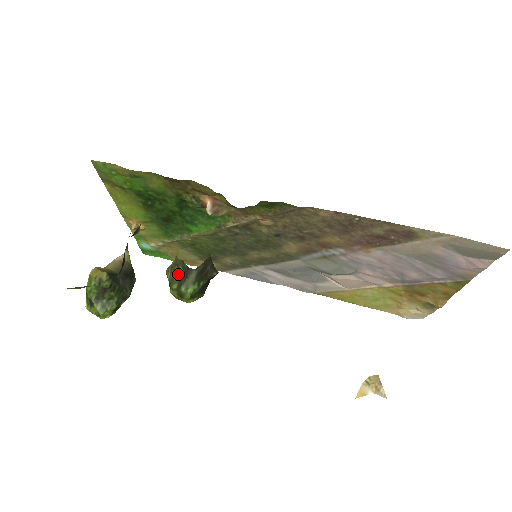
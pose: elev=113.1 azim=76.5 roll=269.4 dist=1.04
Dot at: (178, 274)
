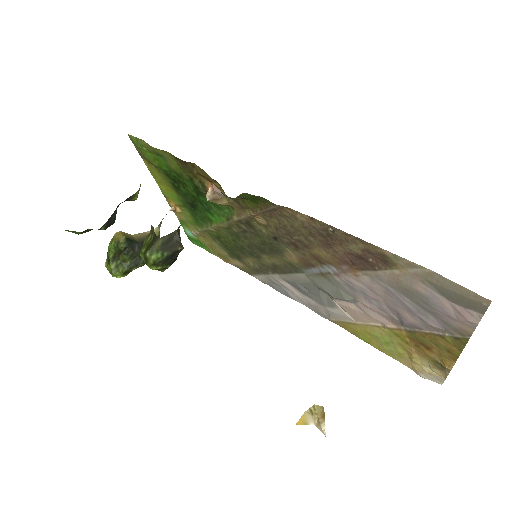
Dot at: (149, 240)
